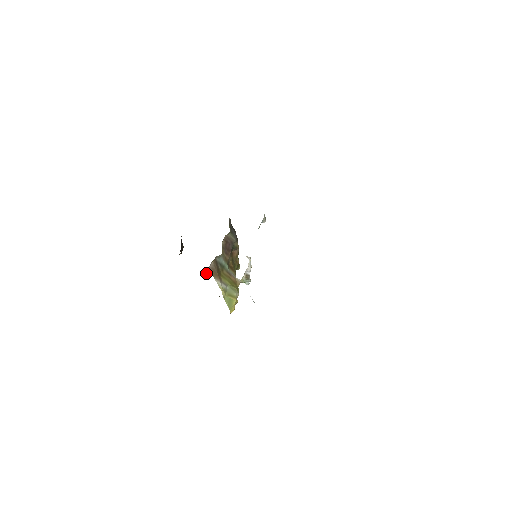
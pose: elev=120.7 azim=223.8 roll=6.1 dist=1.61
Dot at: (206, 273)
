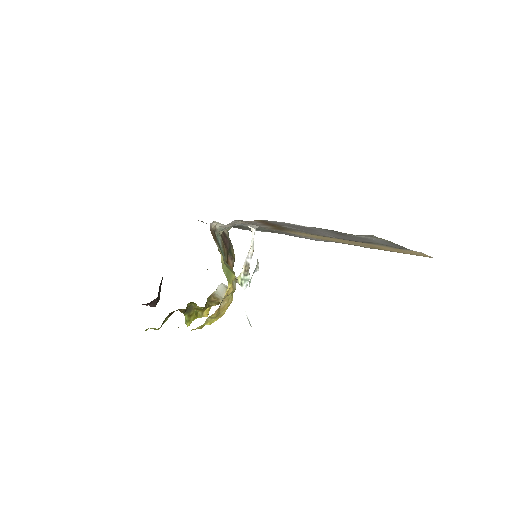
Dot at: (186, 313)
